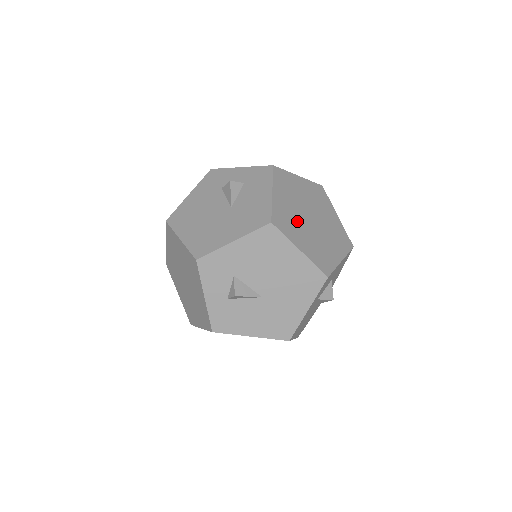
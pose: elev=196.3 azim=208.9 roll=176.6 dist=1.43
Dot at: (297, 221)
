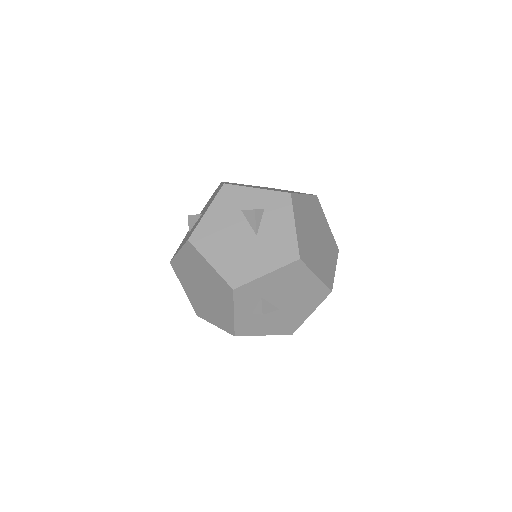
Dot at: (311, 246)
